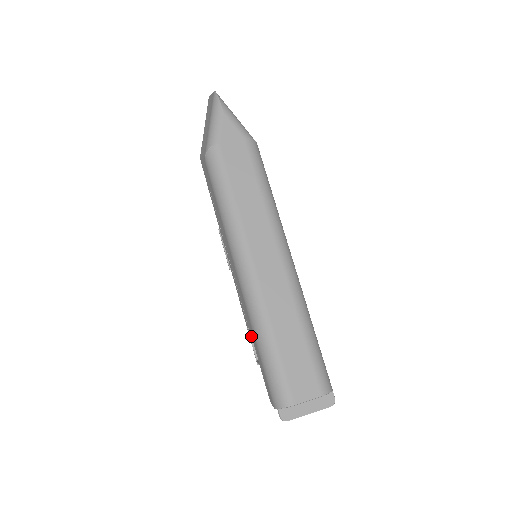
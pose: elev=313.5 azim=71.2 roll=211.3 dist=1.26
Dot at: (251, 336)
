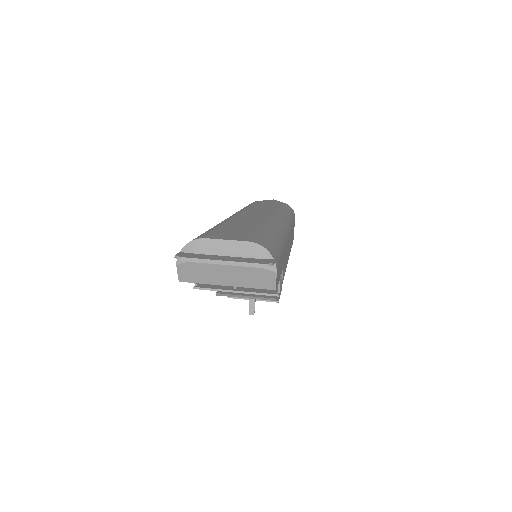
Dot at: occluded
